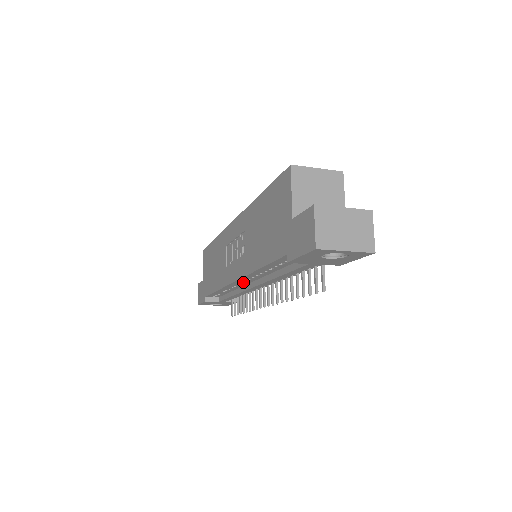
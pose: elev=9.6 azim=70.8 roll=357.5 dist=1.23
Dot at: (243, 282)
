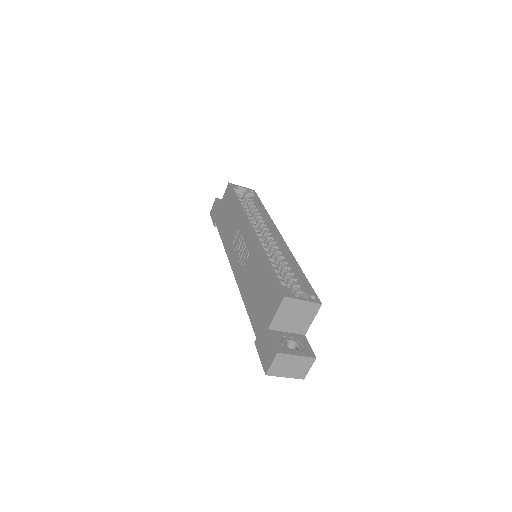
Dot at: occluded
